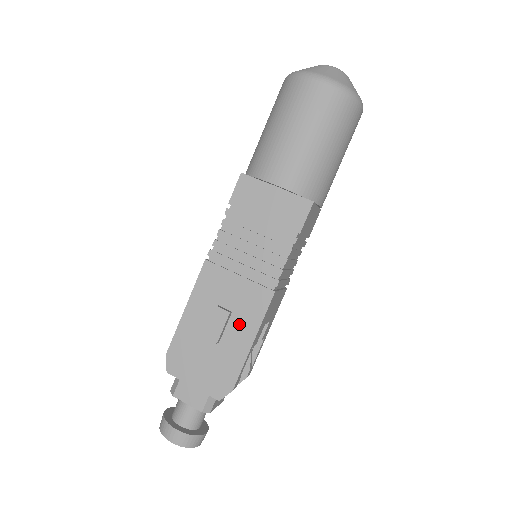
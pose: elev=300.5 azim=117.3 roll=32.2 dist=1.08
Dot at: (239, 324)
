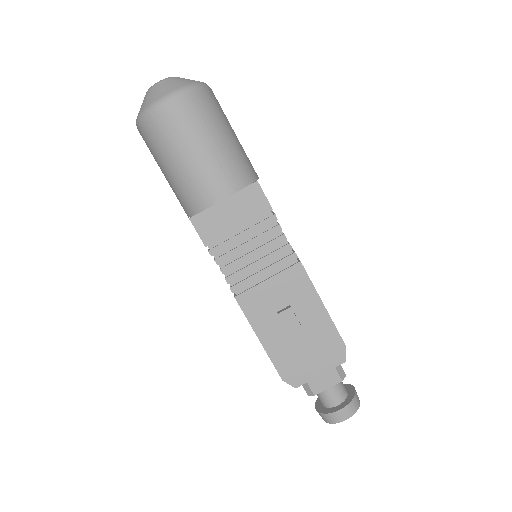
Dot at: (303, 306)
